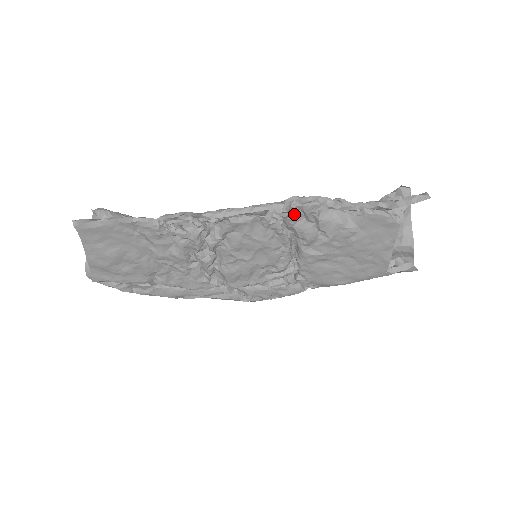
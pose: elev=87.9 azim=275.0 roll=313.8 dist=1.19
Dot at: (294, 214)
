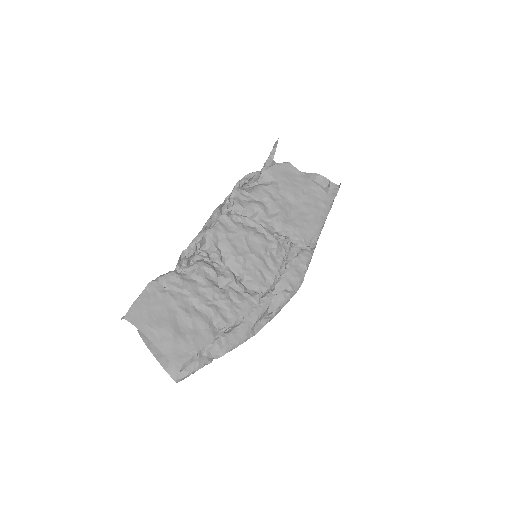
Dot at: (234, 200)
